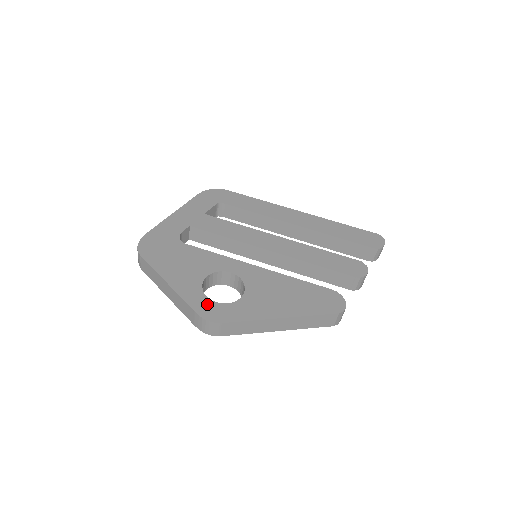
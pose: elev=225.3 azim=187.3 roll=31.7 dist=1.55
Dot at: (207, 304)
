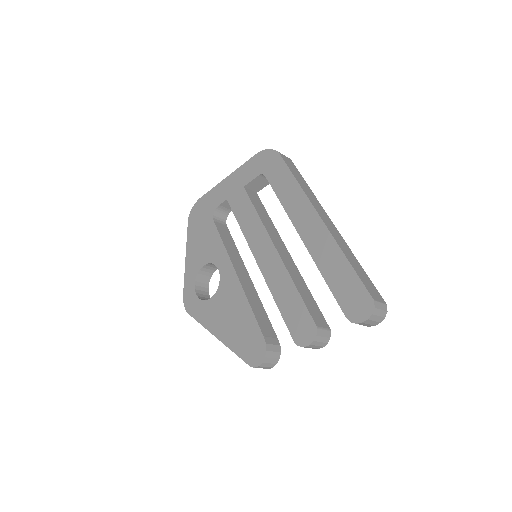
Dot at: (191, 291)
